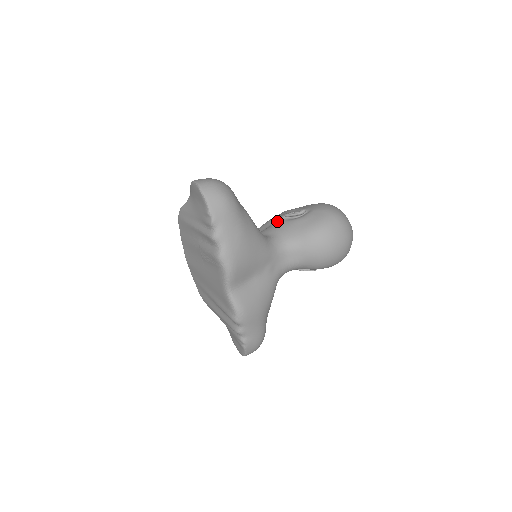
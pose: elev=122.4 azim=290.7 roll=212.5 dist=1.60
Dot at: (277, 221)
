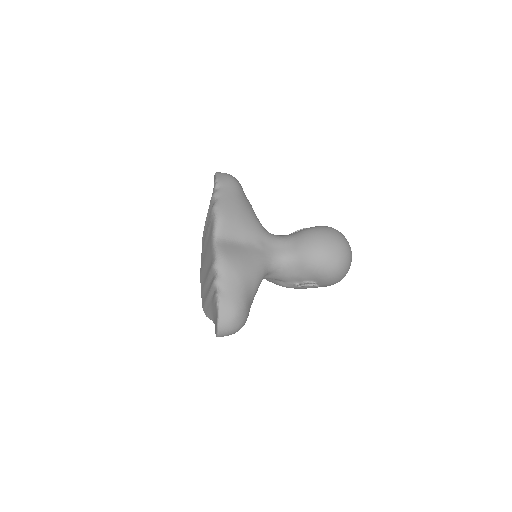
Dot at: occluded
